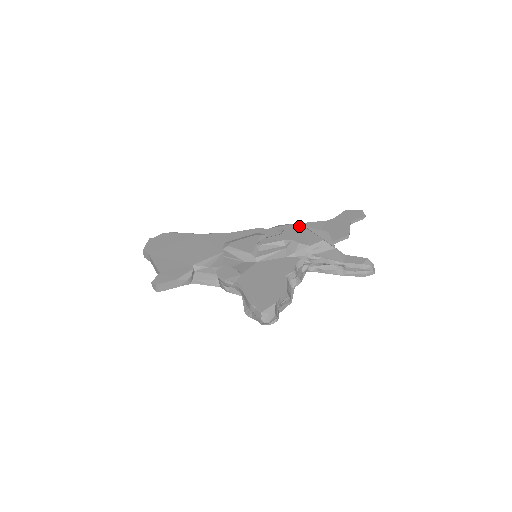
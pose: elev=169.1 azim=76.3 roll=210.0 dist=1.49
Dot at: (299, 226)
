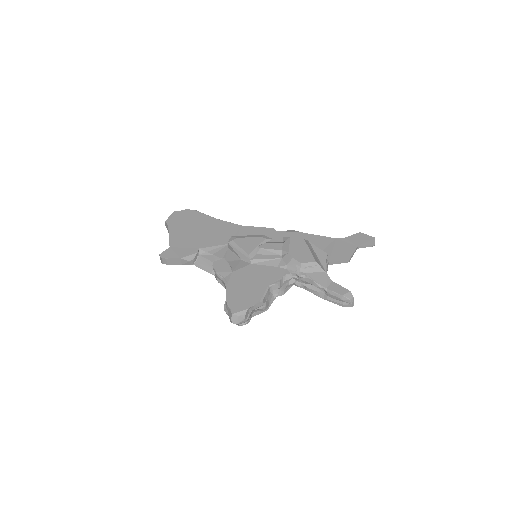
Dot at: (301, 240)
